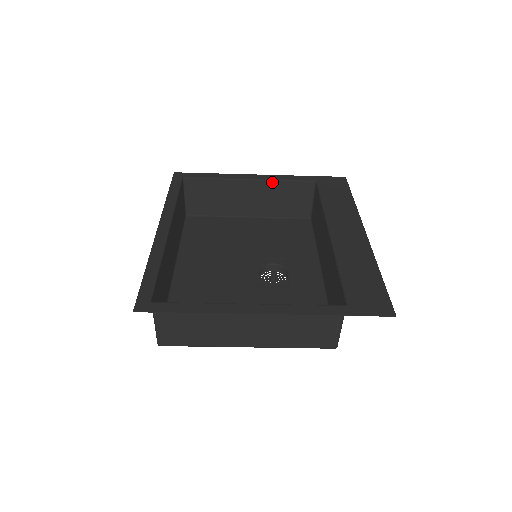
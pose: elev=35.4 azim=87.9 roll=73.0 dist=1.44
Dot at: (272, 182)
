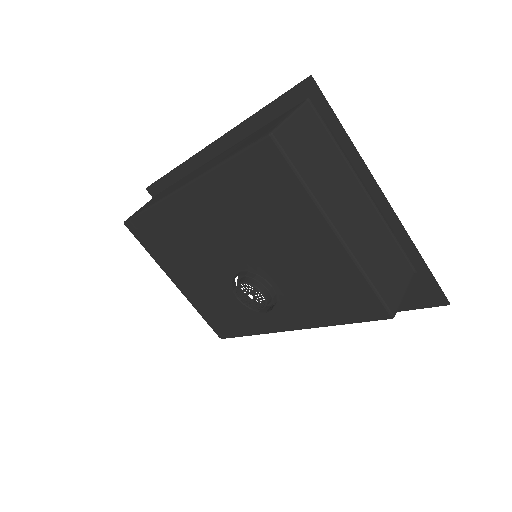
Dot at: occluded
